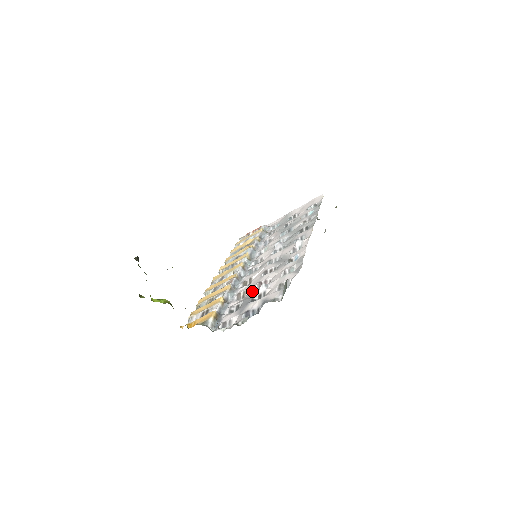
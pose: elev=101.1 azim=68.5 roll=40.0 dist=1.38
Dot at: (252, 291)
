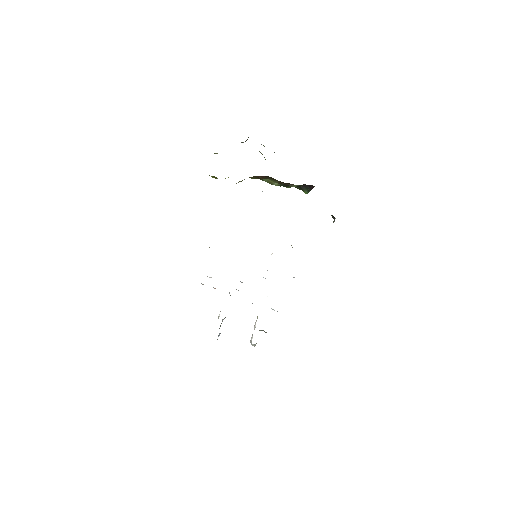
Dot at: occluded
